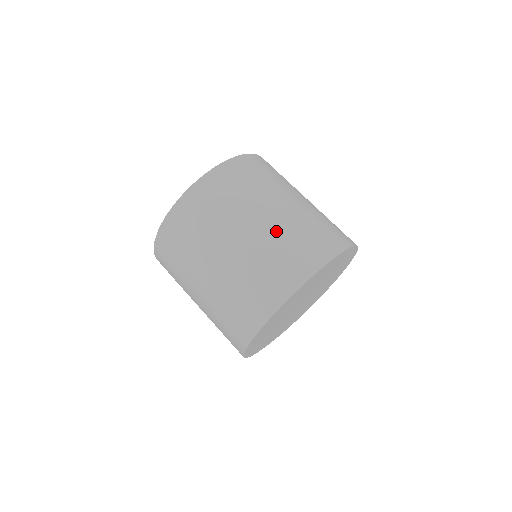
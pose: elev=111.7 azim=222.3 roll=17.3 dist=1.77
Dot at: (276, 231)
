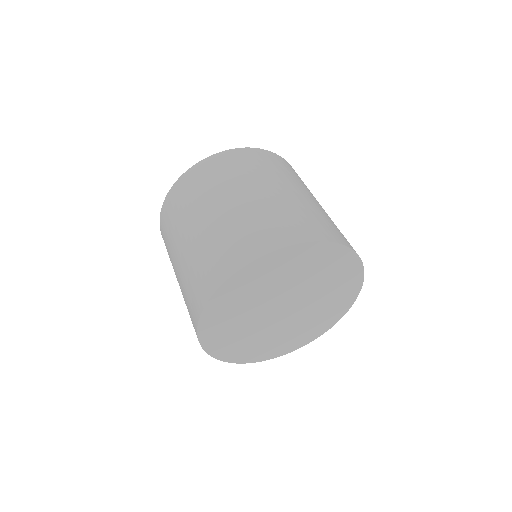
Dot at: (207, 235)
